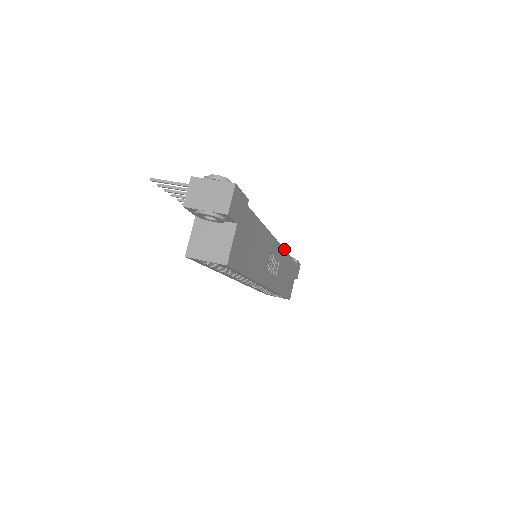
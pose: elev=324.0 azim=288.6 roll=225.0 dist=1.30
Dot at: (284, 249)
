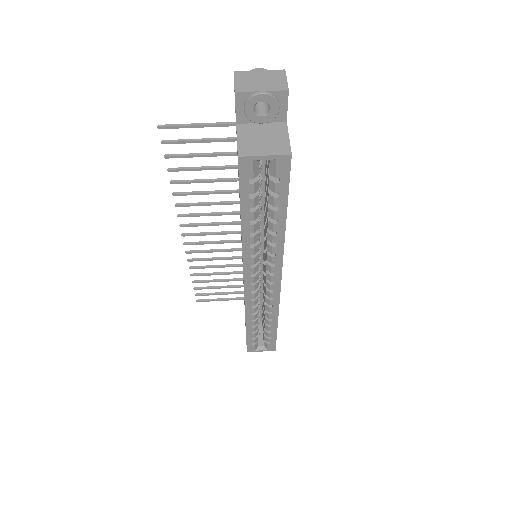
Dot at: occluded
